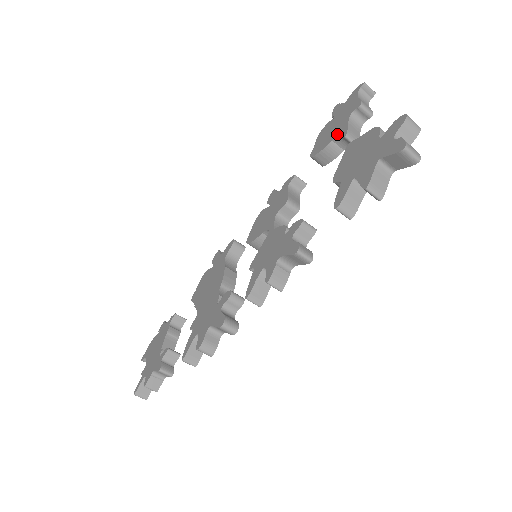
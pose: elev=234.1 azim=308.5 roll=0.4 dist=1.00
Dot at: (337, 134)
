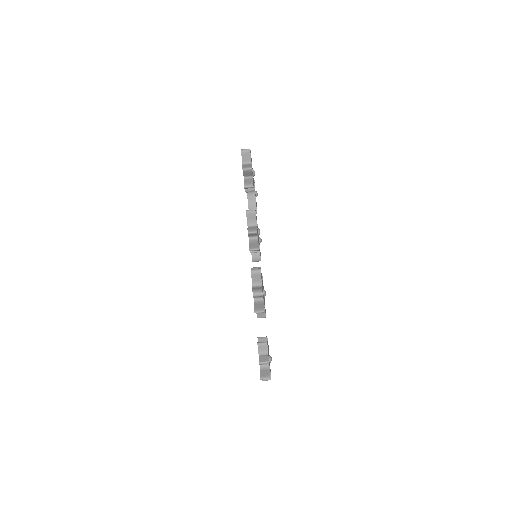
Dot at: (247, 195)
